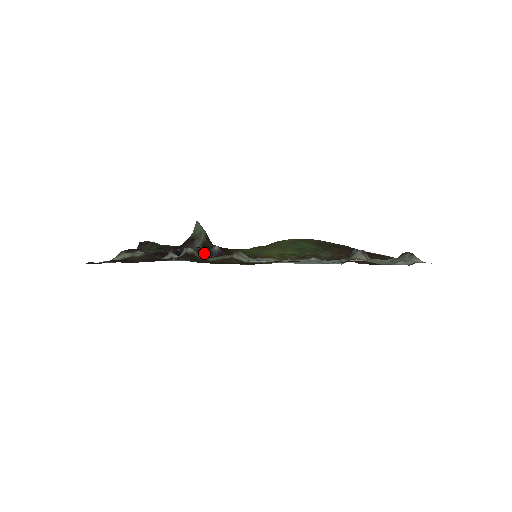
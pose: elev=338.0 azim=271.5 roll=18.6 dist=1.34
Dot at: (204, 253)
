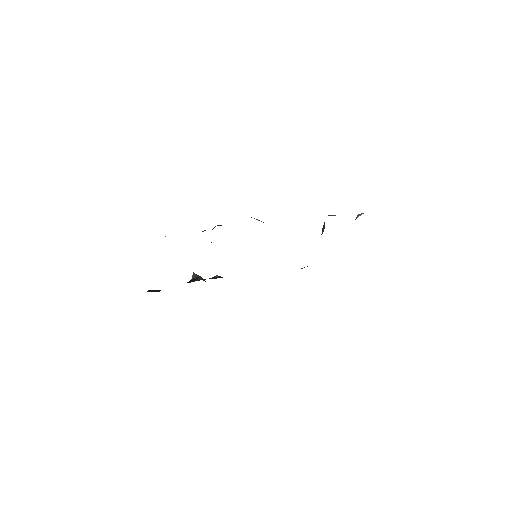
Dot at: occluded
